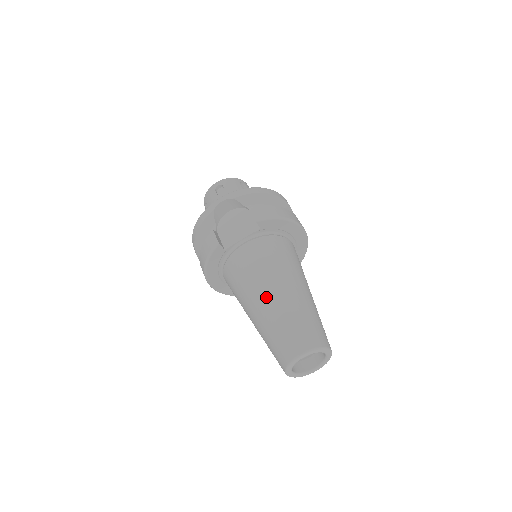
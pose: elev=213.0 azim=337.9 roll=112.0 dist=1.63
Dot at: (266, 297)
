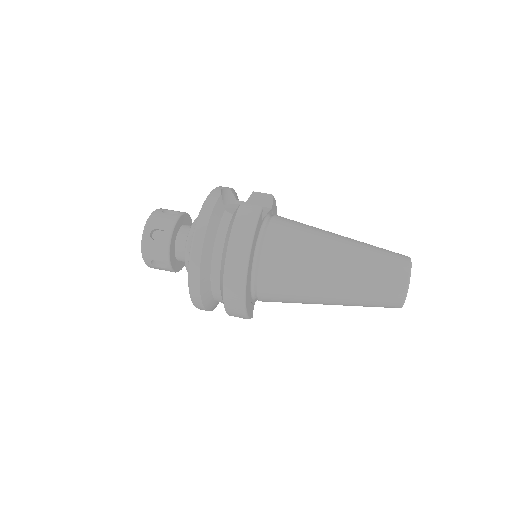
Dot at: (339, 239)
